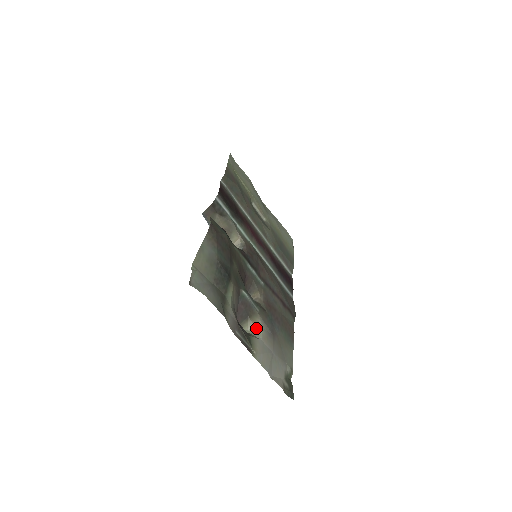
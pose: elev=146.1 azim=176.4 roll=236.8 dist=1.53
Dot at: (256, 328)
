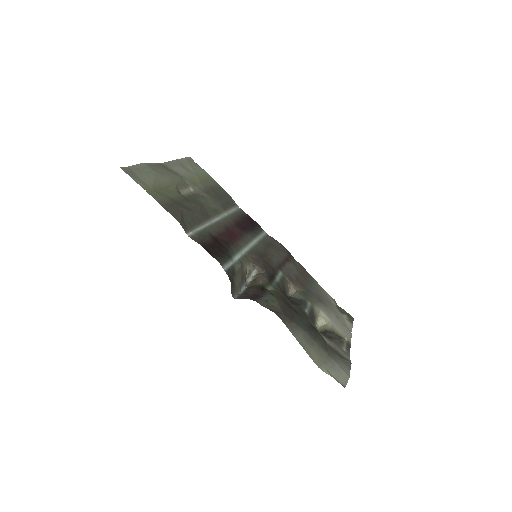
Dot at: (320, 316)
